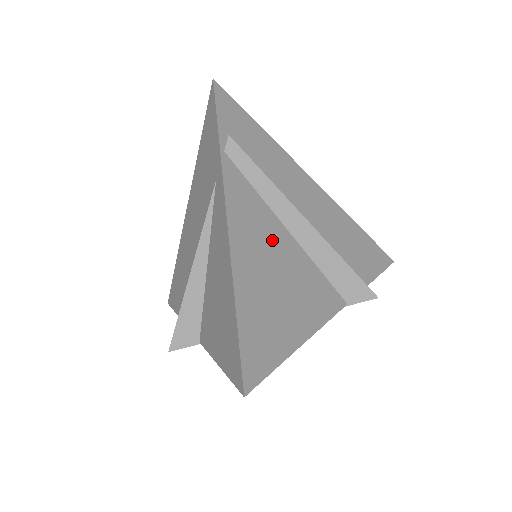
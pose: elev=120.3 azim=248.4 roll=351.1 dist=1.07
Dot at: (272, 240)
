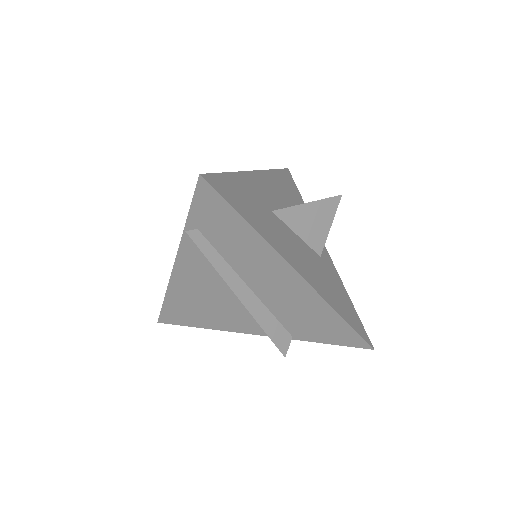
Dot at: (212, 288)
